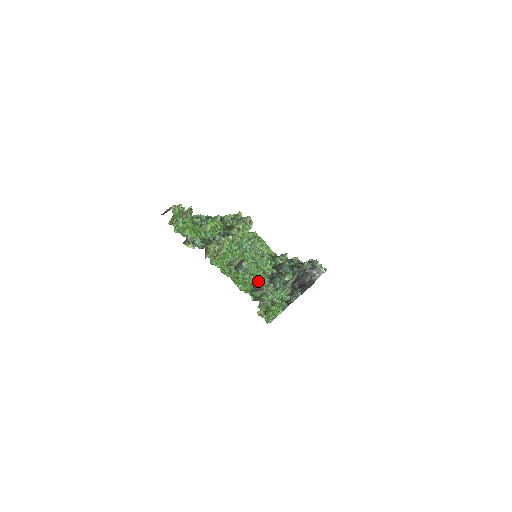
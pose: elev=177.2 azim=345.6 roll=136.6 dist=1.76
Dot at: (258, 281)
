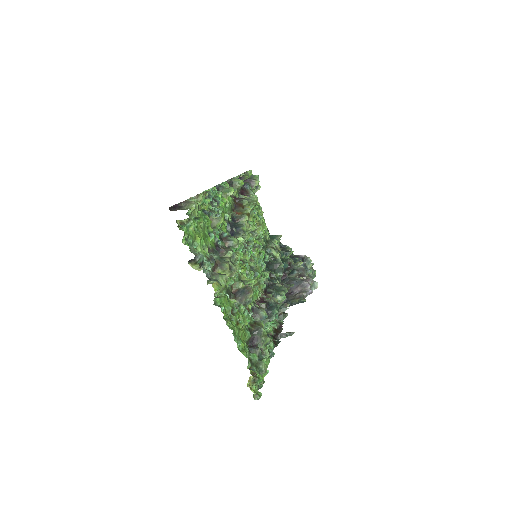
Dot at: (254, 313)
